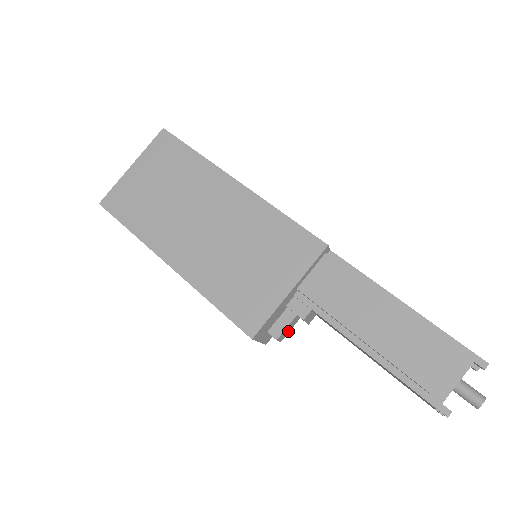
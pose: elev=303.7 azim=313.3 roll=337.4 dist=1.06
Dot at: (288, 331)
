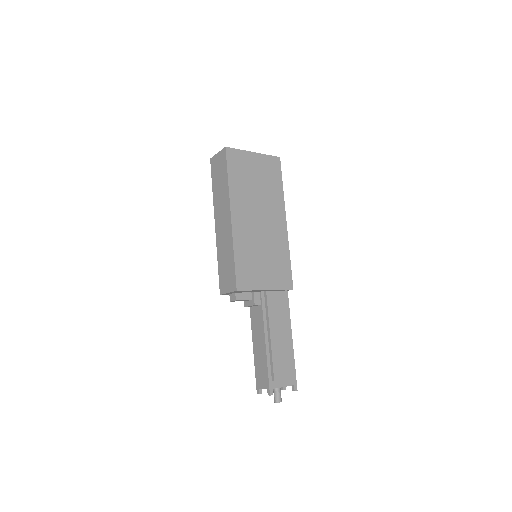
Dot at: occluded
